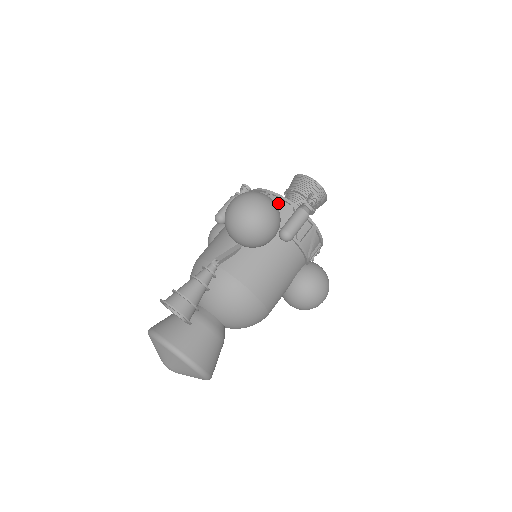
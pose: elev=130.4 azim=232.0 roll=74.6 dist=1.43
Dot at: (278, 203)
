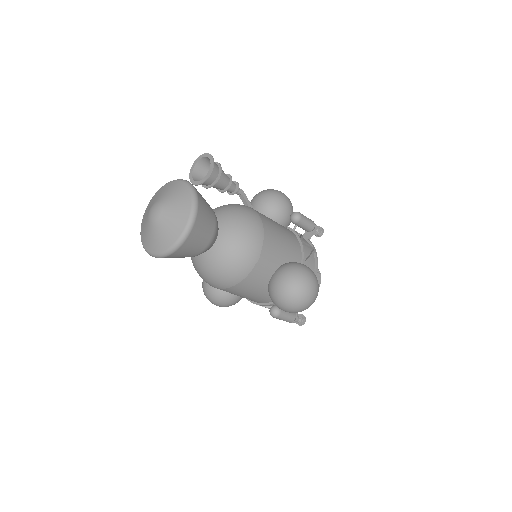
Dot at: occluded
